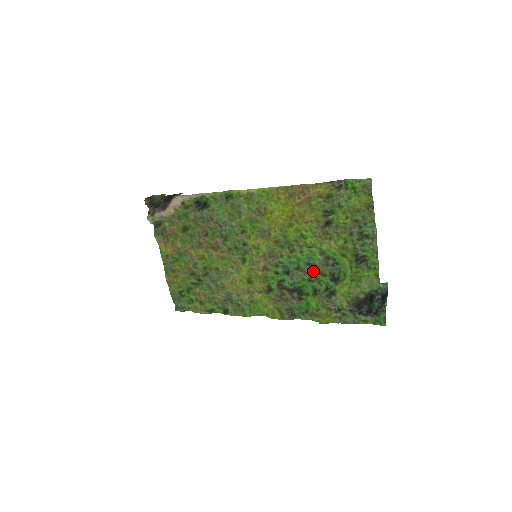
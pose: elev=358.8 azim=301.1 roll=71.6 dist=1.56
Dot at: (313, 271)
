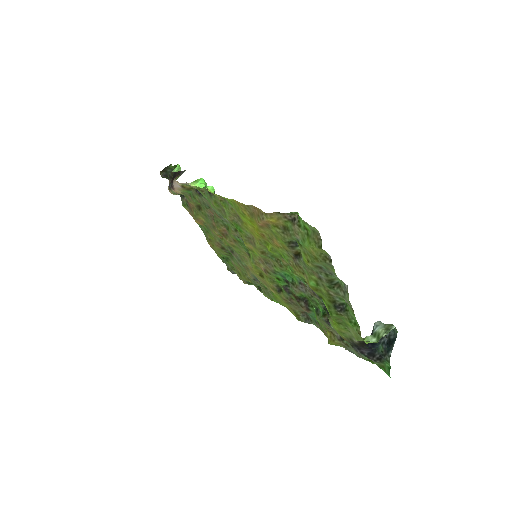
Dot at: (307, 292)
